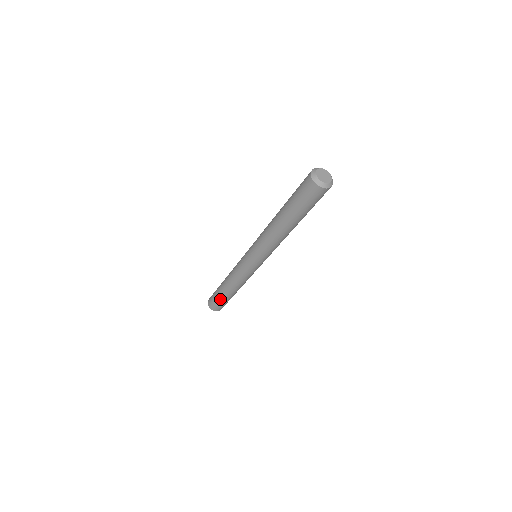
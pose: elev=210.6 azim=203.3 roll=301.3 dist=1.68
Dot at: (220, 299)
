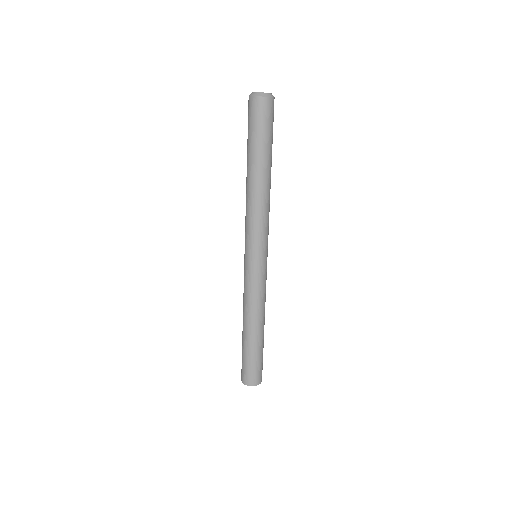
Dot at: (253, 356)
